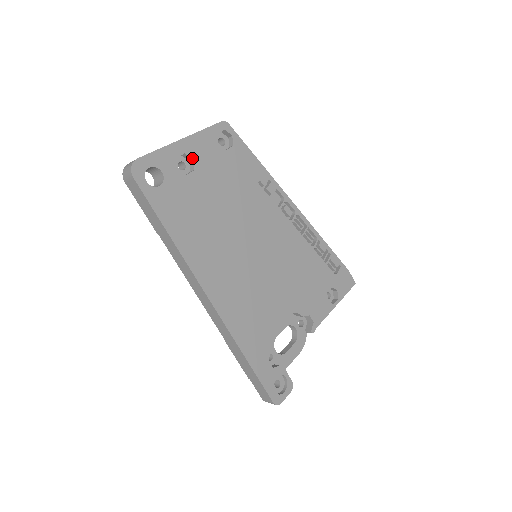
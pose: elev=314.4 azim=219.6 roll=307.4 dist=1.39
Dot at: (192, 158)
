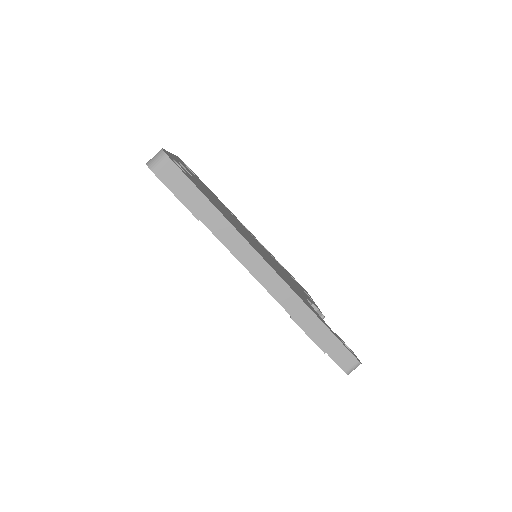
Dot at: (185, 168)
